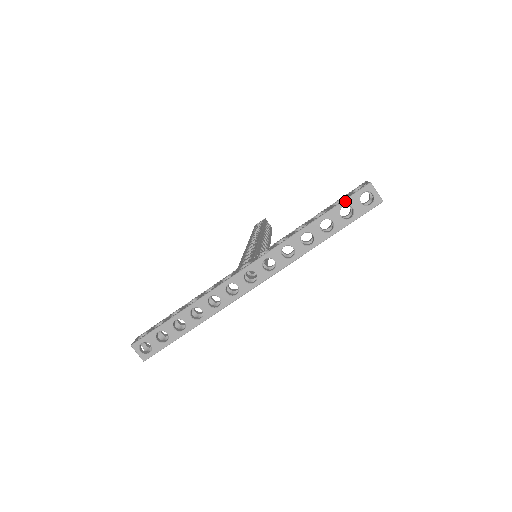
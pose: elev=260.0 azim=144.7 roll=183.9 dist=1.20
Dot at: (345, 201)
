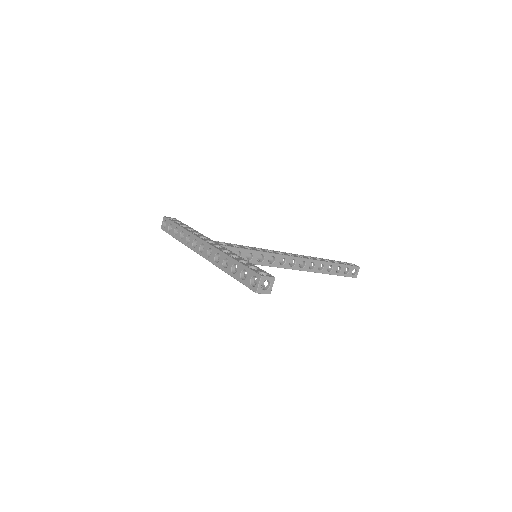
Dot at: (248, 269)
